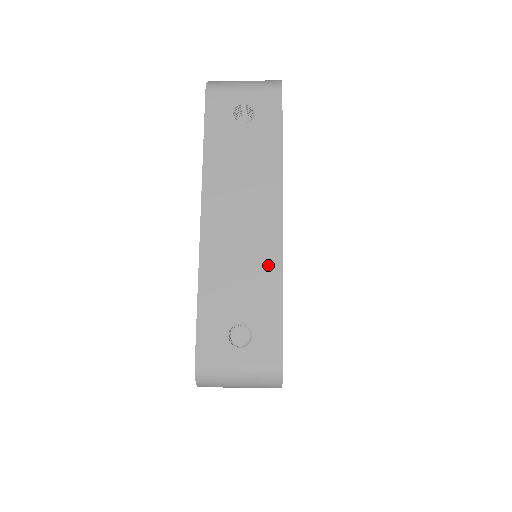
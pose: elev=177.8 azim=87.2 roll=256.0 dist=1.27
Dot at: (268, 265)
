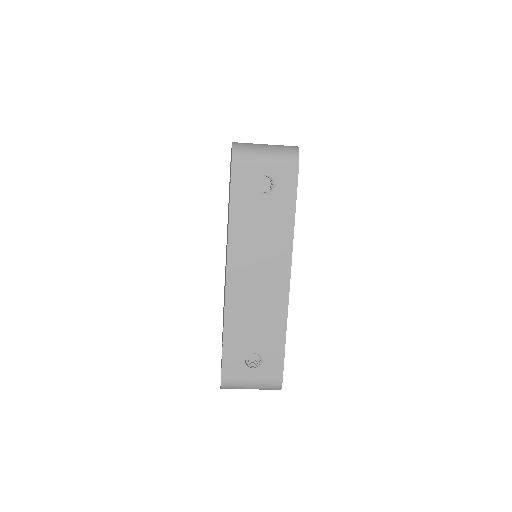
Dot at: (277, 313)
